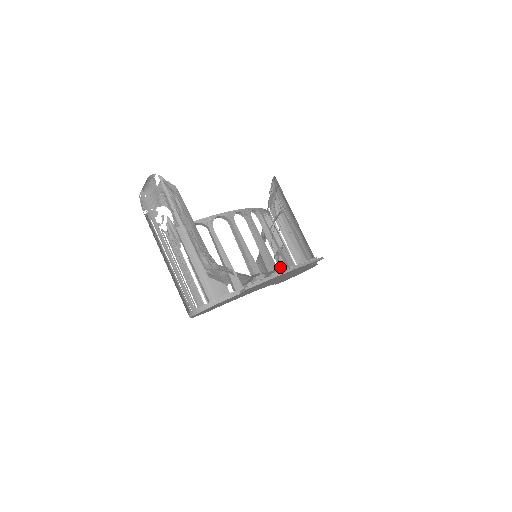
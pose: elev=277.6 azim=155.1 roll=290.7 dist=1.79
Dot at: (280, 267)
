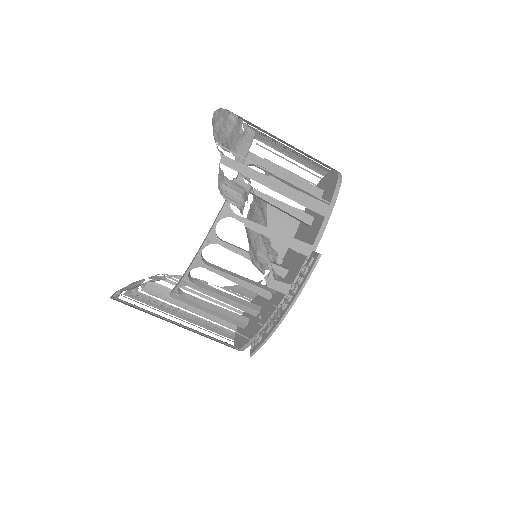
Dot at: occluded
